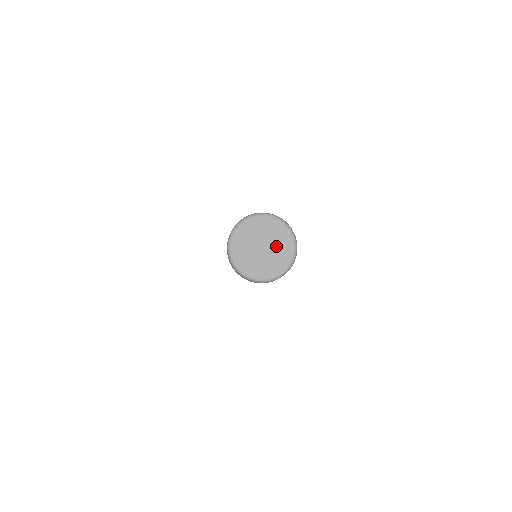
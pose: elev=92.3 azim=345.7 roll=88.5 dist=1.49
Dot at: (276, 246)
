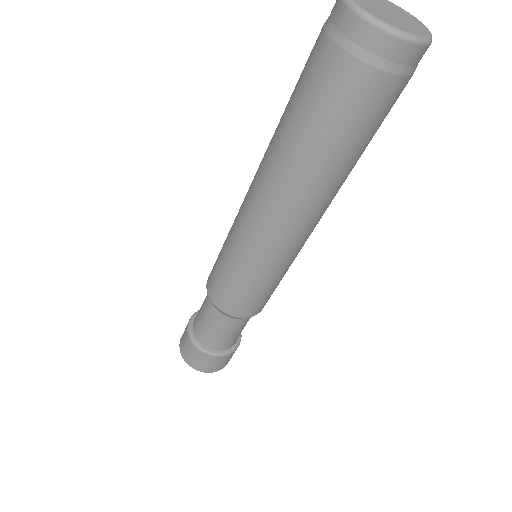
Dot at: (407, 20)
